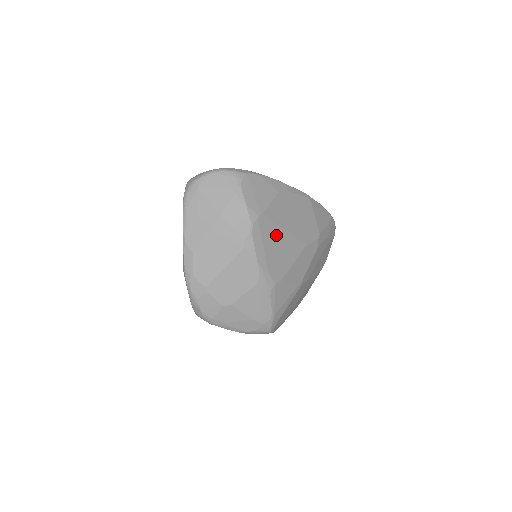
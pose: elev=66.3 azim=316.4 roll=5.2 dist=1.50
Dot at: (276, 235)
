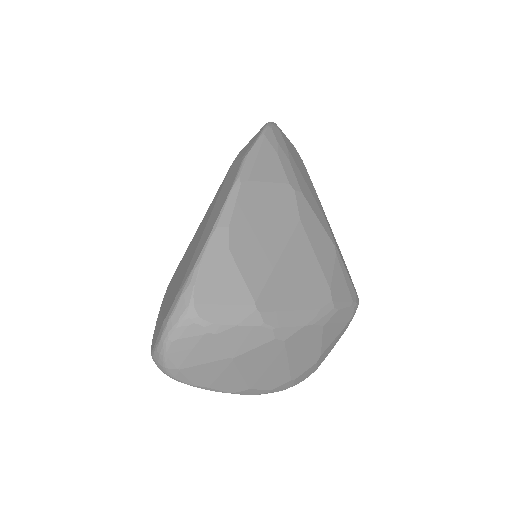
Dot at: (282, 280)
